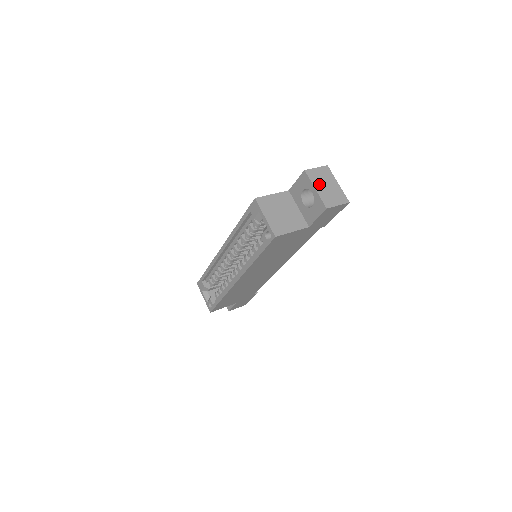
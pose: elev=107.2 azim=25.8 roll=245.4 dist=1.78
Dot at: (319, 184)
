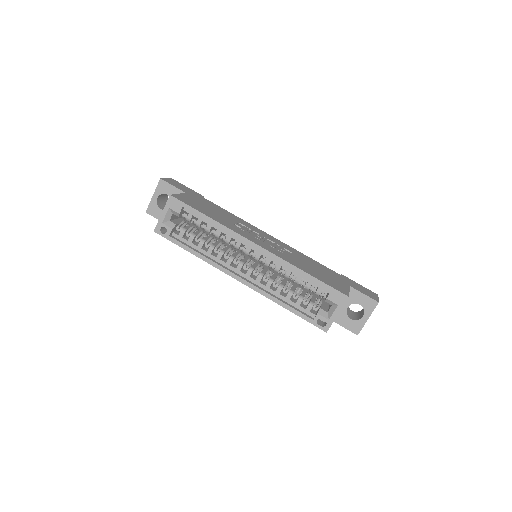
Dot at: occluded
